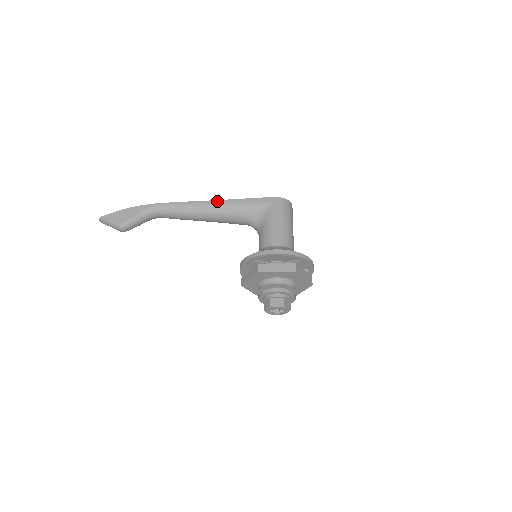
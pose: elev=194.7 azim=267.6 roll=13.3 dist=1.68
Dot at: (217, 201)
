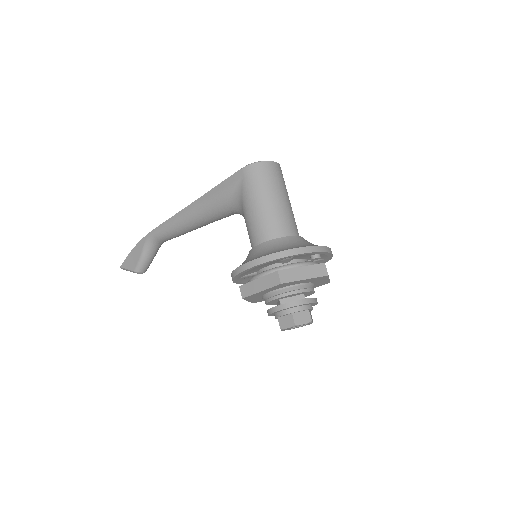
Dot at: (192, 205)
